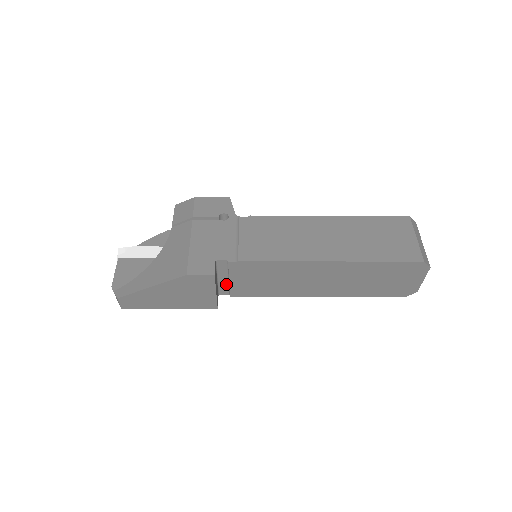
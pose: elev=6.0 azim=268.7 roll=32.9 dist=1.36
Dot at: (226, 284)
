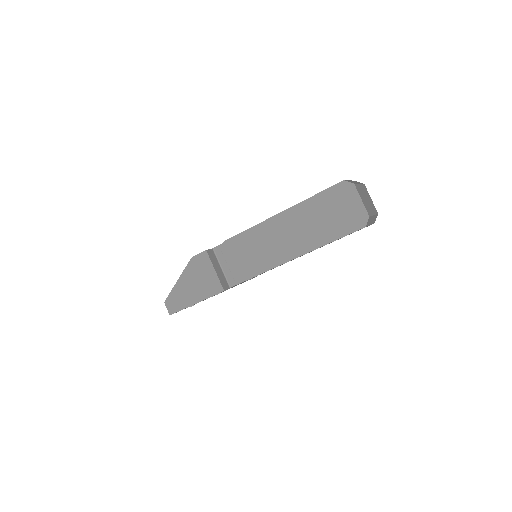
Dot at: (229, 272)
